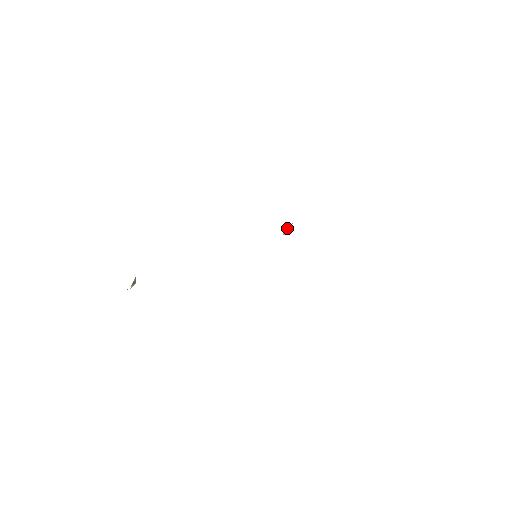
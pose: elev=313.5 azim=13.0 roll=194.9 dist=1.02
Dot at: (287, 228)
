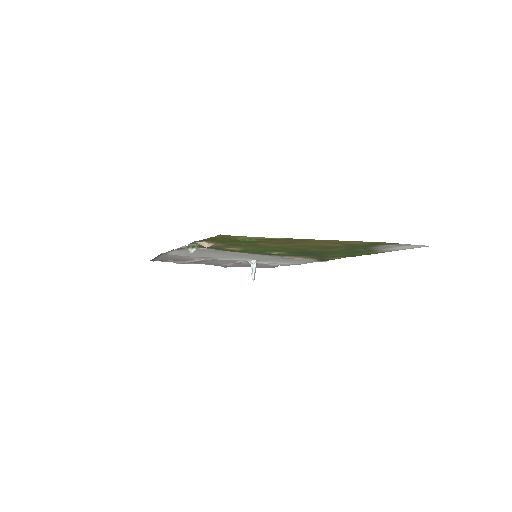
Dot at: (254, 270)
